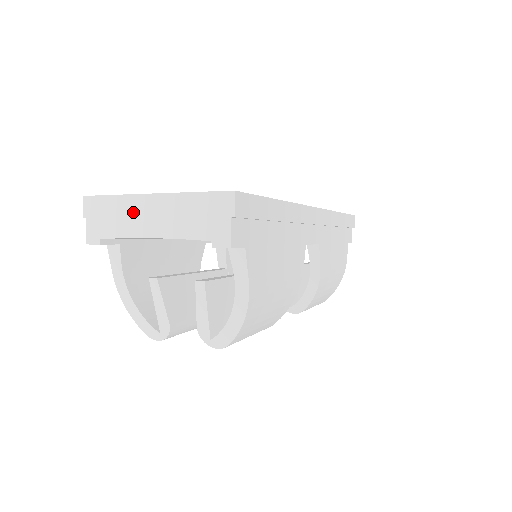
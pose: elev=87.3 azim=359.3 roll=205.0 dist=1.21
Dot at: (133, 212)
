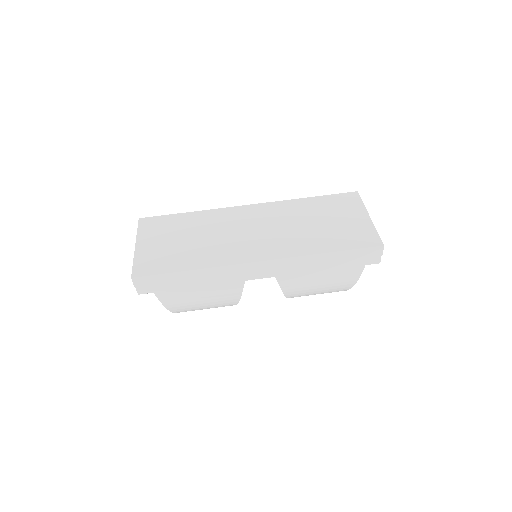
Dot at: occluded
